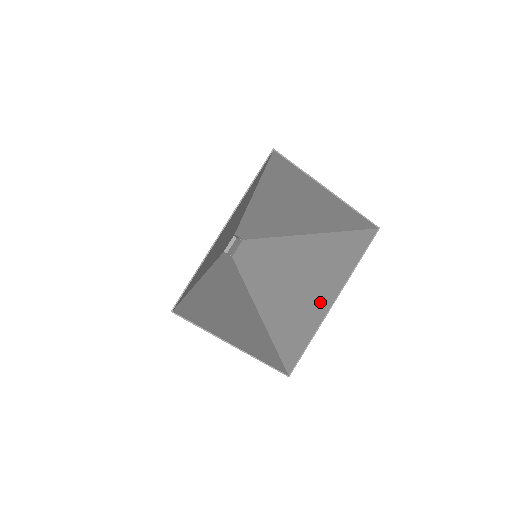
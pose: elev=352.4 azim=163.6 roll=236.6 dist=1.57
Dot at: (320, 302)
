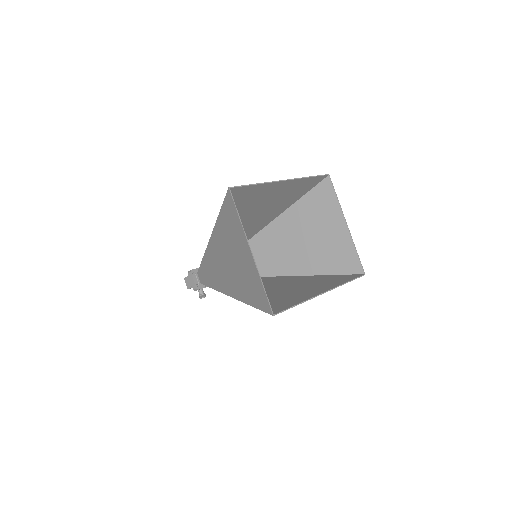
Dot at: (309, 292)
